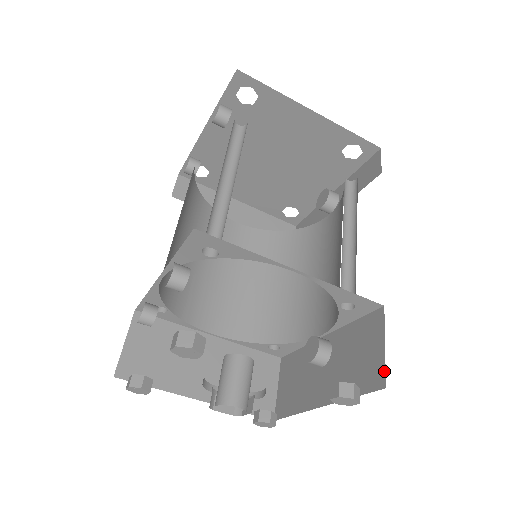
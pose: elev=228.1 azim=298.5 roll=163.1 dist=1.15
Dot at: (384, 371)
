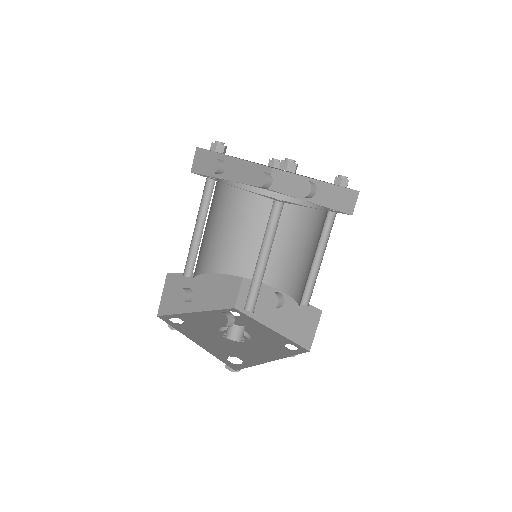
Dot at: (311, 343)
